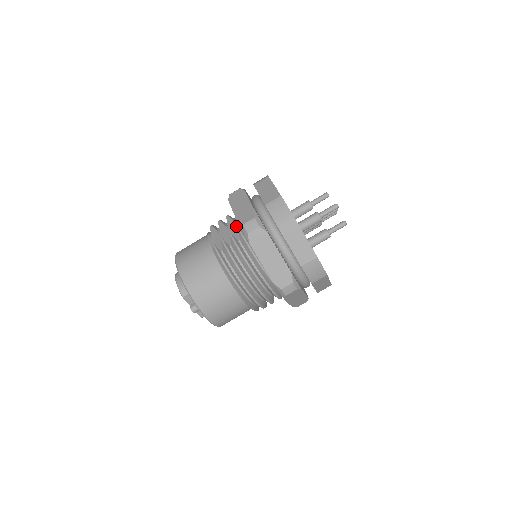
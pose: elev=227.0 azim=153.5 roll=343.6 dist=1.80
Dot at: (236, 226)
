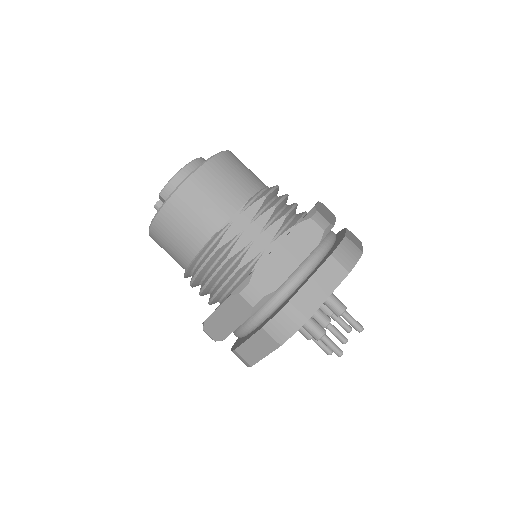
Dot at: (265, 247)
